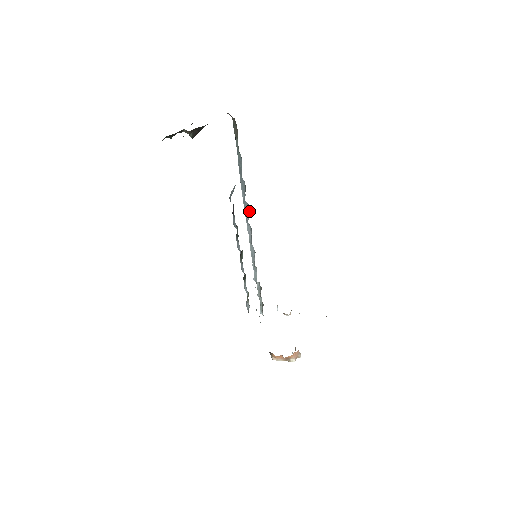
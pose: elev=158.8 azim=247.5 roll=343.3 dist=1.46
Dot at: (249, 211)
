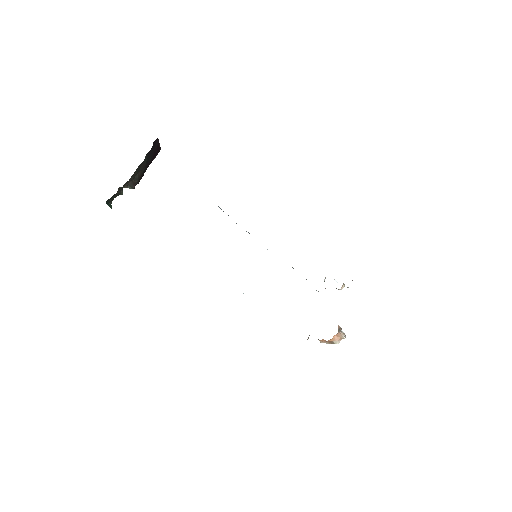
Dot at: occluded
